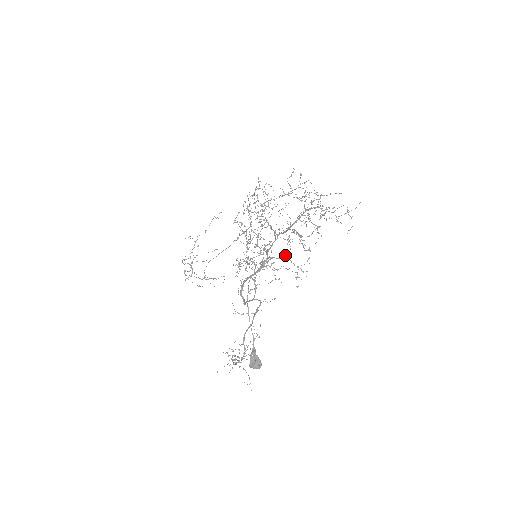
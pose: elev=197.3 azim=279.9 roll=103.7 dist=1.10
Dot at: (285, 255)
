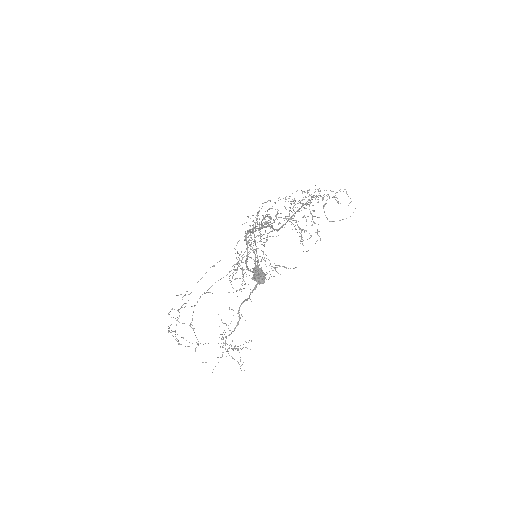
Dot at: occluded
